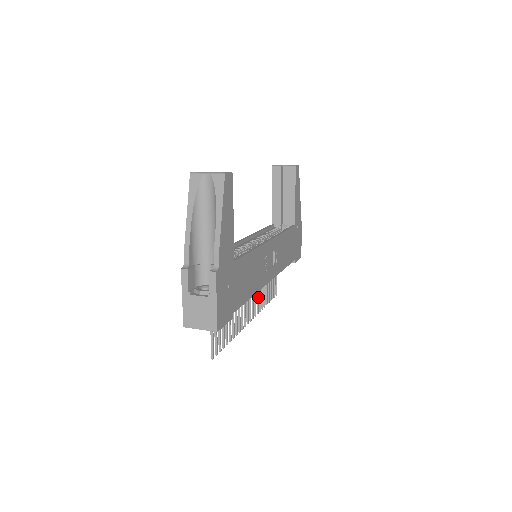
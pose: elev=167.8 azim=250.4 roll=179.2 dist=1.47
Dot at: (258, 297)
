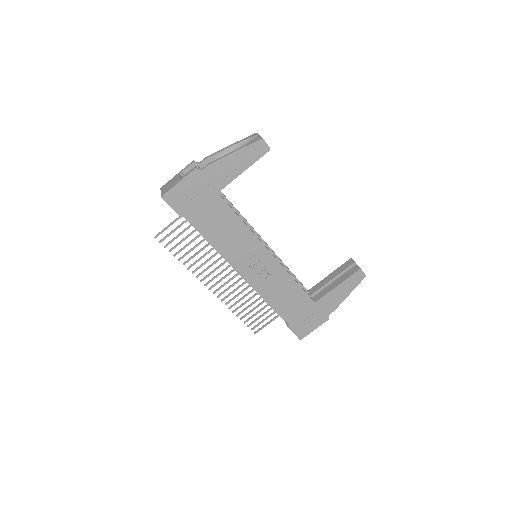
Dot at: (233, 292)
